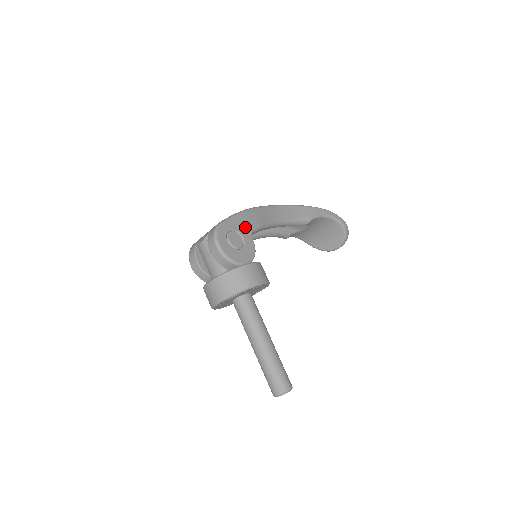
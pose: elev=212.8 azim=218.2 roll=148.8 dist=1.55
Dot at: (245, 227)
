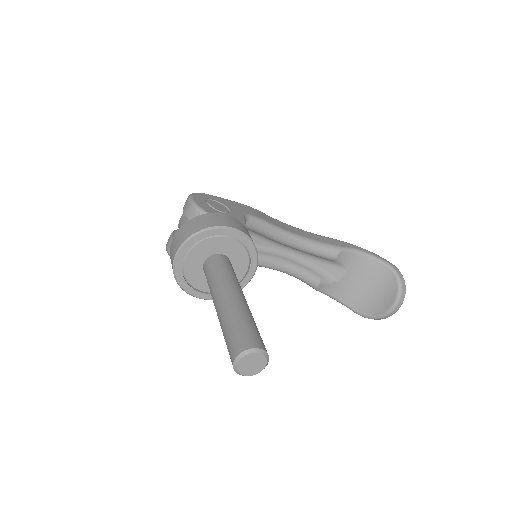
Dot at: (237, 208)
